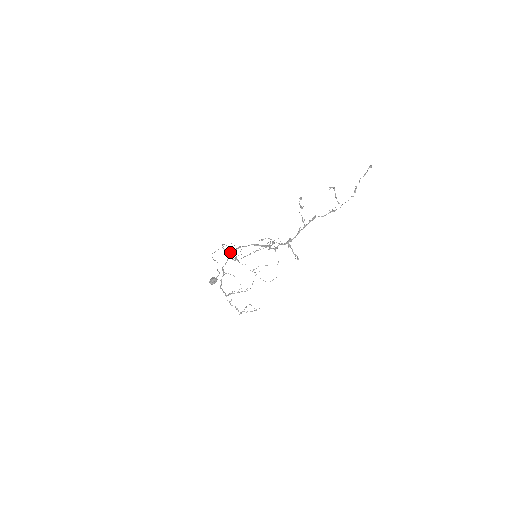
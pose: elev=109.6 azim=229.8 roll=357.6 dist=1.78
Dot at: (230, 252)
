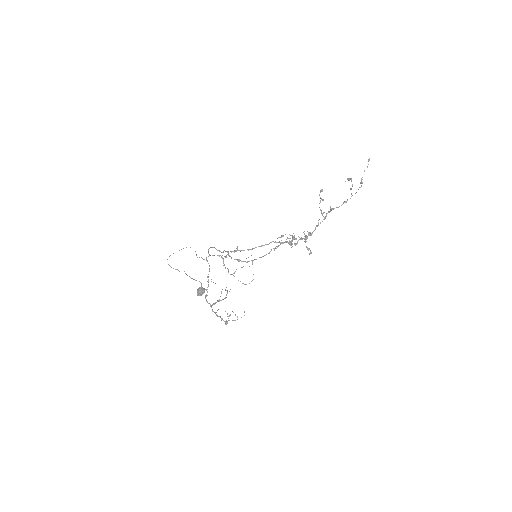
Dot at: (222, 255)
